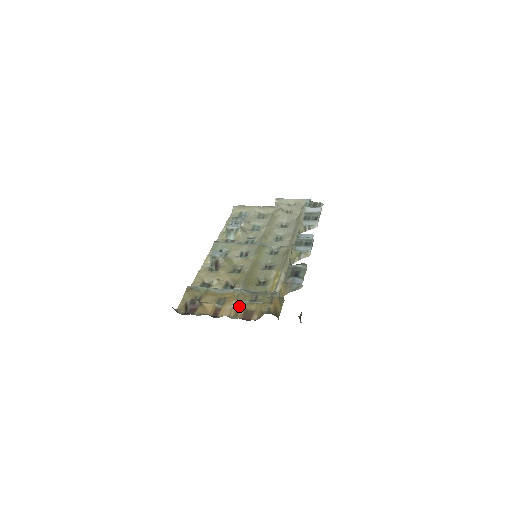
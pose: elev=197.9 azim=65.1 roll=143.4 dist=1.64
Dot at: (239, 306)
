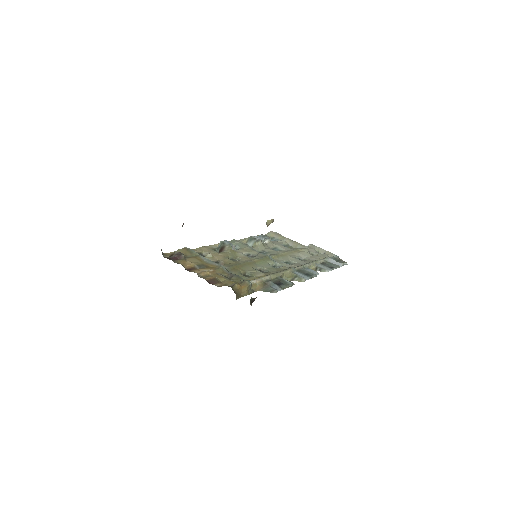
Dot at: (212, 274)
